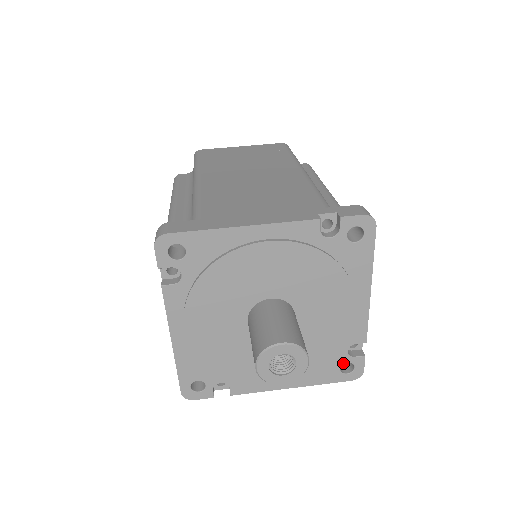
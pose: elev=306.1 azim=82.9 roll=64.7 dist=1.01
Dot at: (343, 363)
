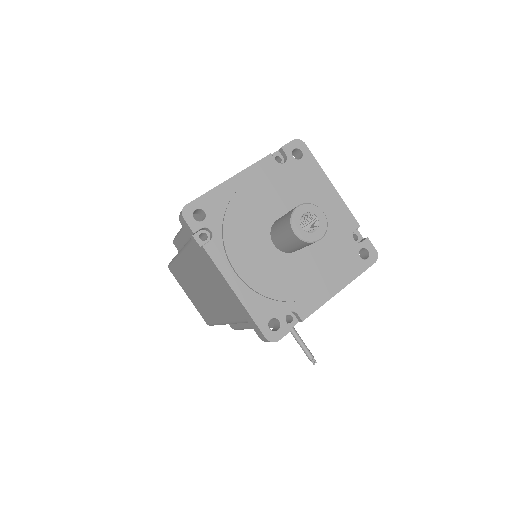
Dot at: (358, 251)
